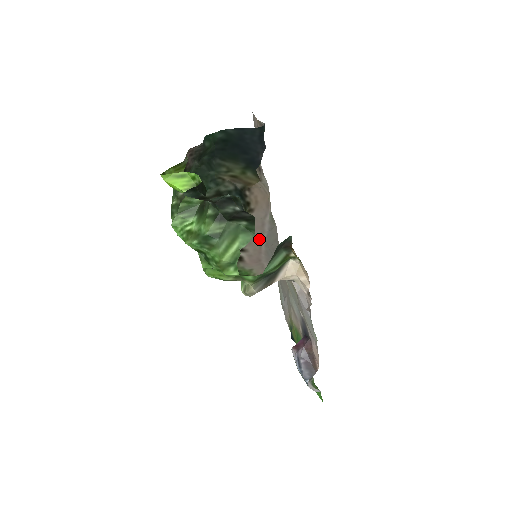
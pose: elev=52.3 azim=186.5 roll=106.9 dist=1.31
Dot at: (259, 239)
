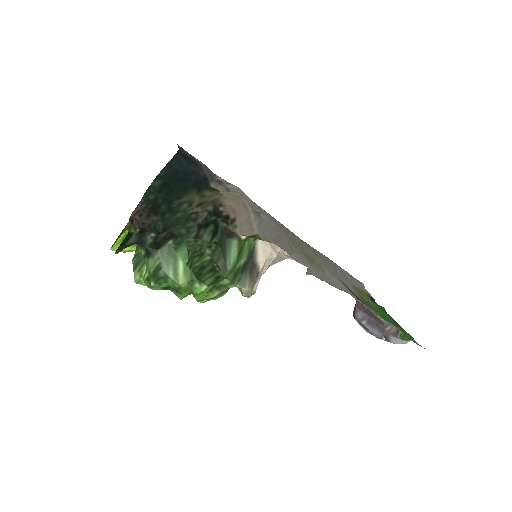
Dot at: occluded
